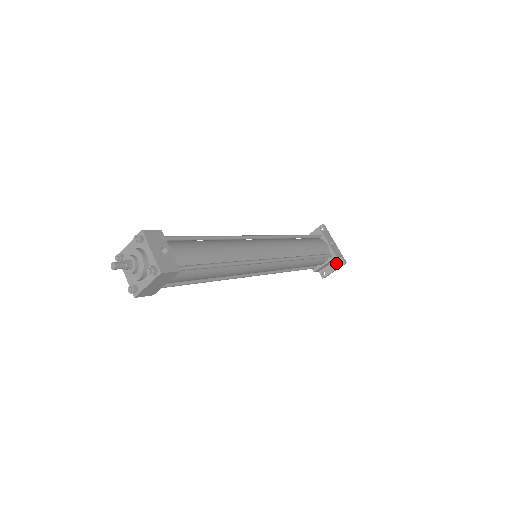
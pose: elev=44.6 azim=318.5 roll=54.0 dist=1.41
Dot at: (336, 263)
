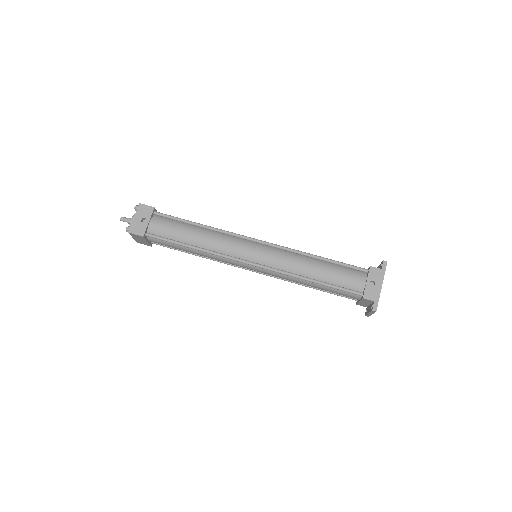
Dot at: (371, 306)
